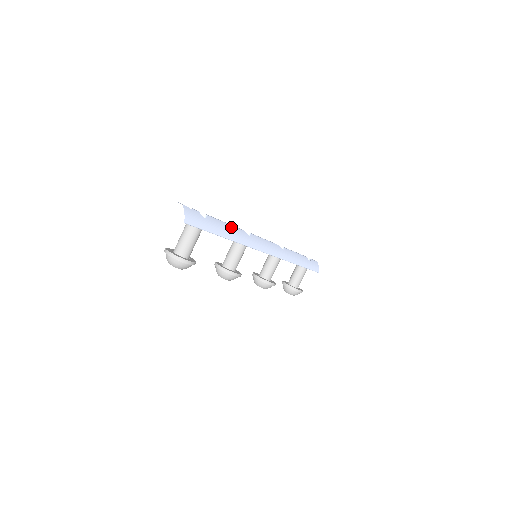
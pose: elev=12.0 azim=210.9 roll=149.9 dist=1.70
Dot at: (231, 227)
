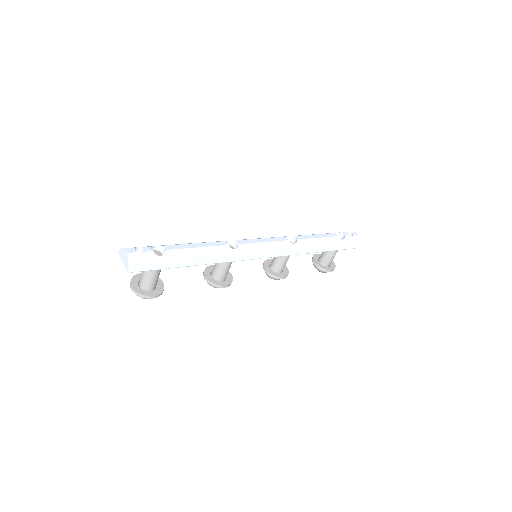
Dot at: (204, 250)
